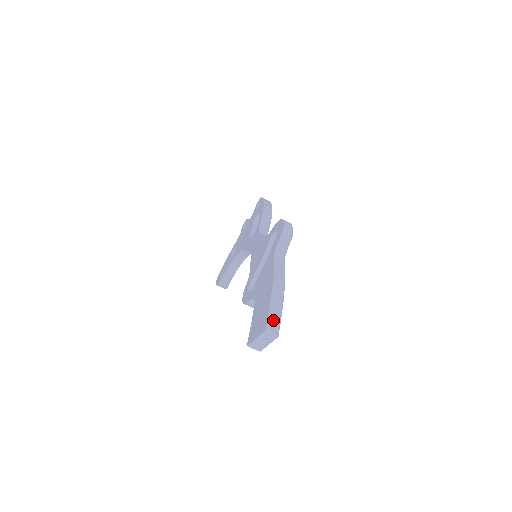
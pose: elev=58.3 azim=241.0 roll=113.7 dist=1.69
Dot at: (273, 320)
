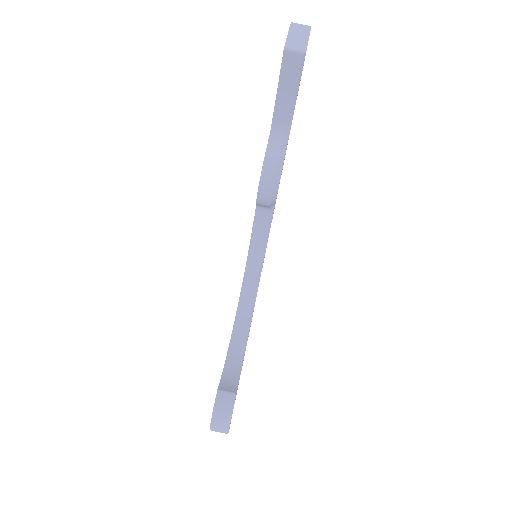
Dot at: occluded
